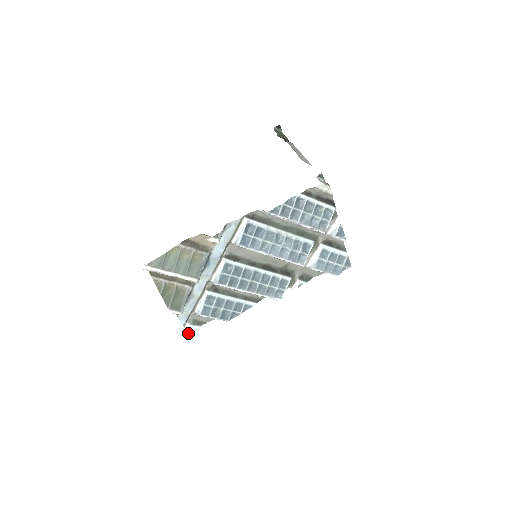
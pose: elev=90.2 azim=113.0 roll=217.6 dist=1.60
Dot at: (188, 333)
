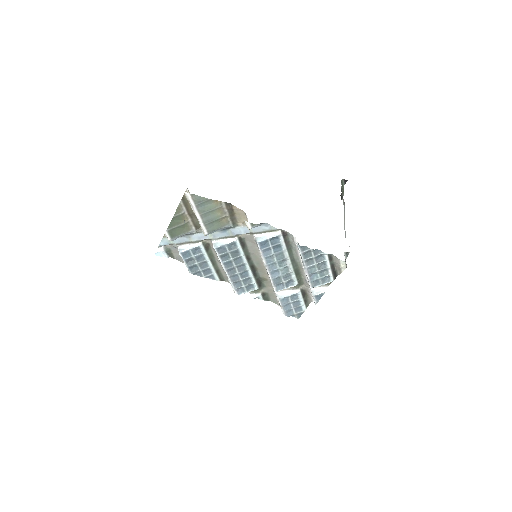
Dot at: (156, 253)
